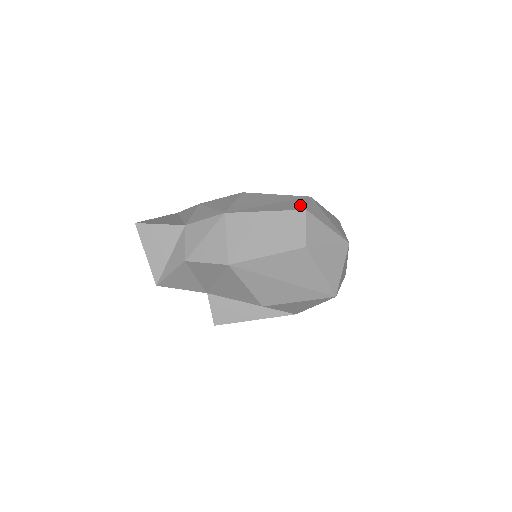
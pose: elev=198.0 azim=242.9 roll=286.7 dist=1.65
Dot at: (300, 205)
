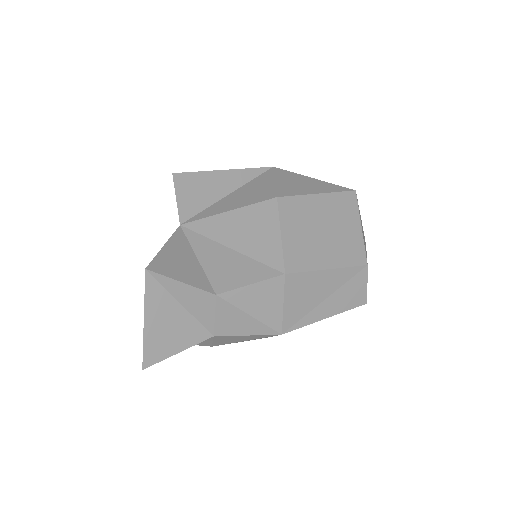
Dot at: (360, 294)
